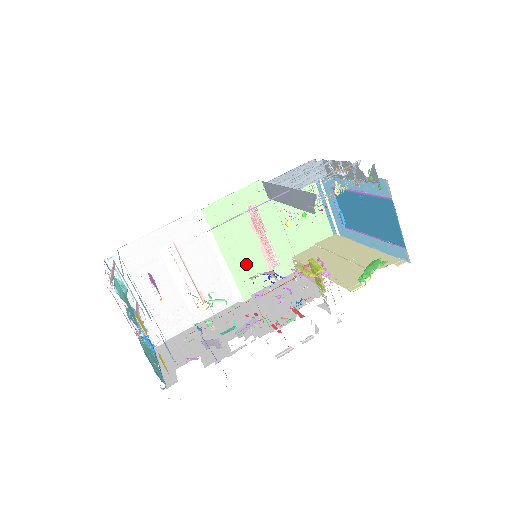
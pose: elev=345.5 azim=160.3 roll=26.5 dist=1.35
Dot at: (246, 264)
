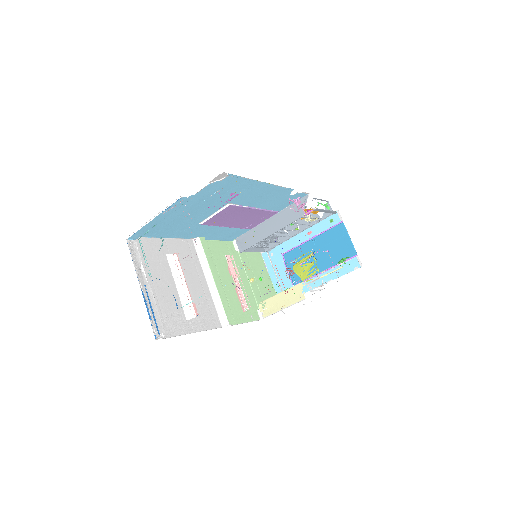
Dot at: (226, 297)
